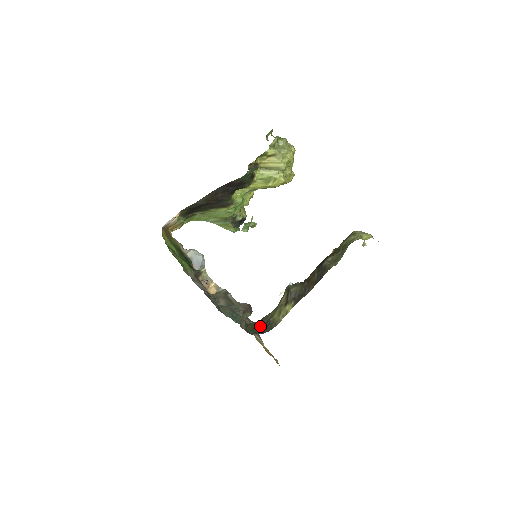
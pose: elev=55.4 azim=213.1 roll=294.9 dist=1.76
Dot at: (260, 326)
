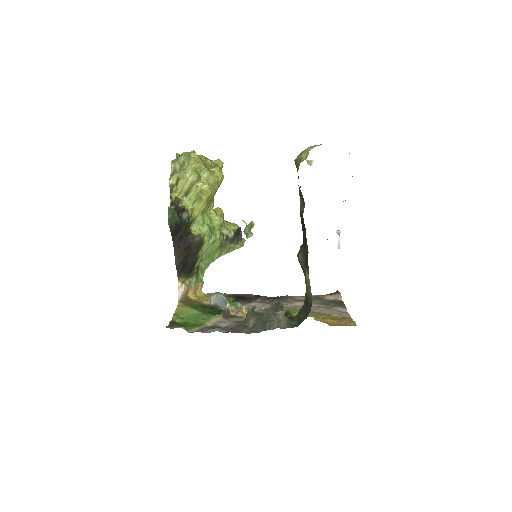
Dot at: (304, 311)
